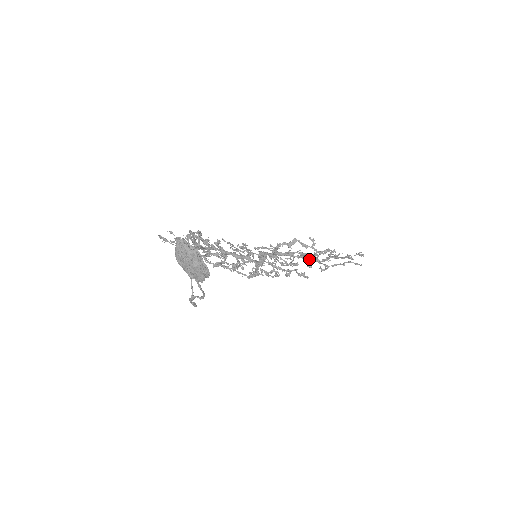
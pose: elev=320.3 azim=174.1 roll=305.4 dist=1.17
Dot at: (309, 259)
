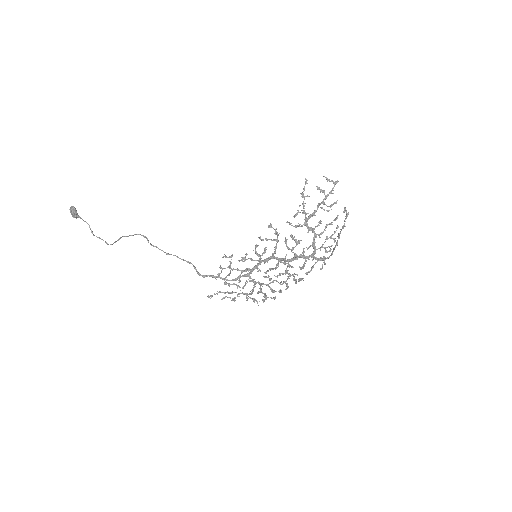
Dot at: (308, 227)
